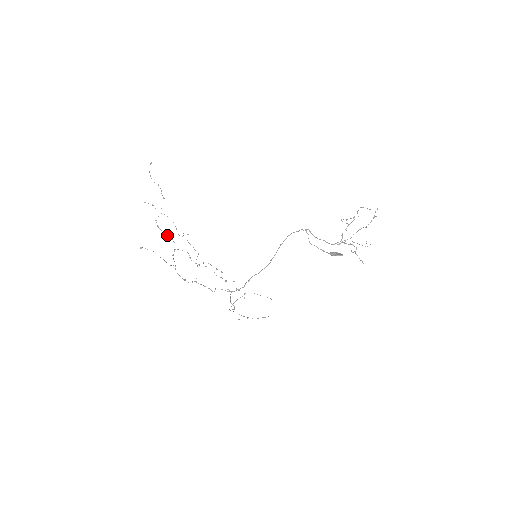
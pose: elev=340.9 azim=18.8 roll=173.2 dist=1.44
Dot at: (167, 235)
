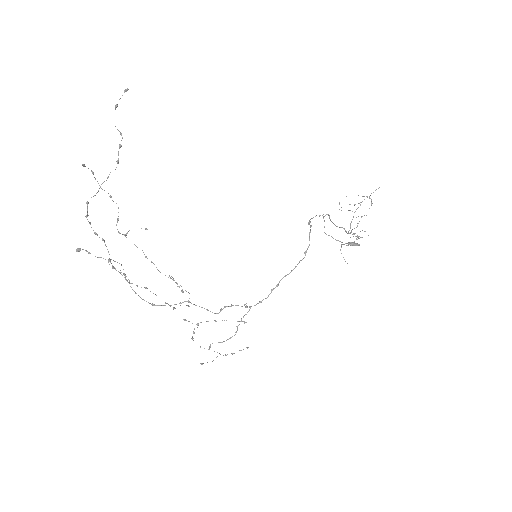
Dot at: (96, 233)
